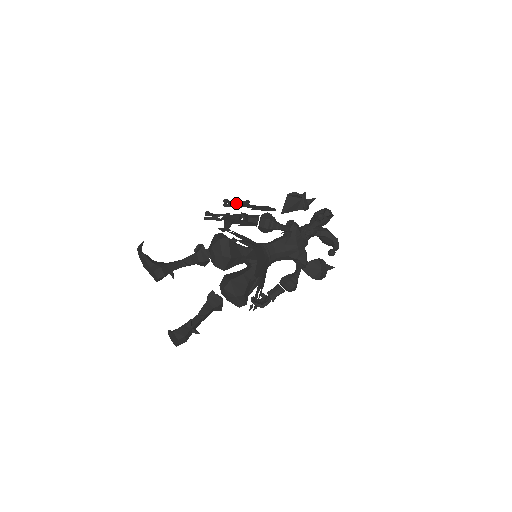
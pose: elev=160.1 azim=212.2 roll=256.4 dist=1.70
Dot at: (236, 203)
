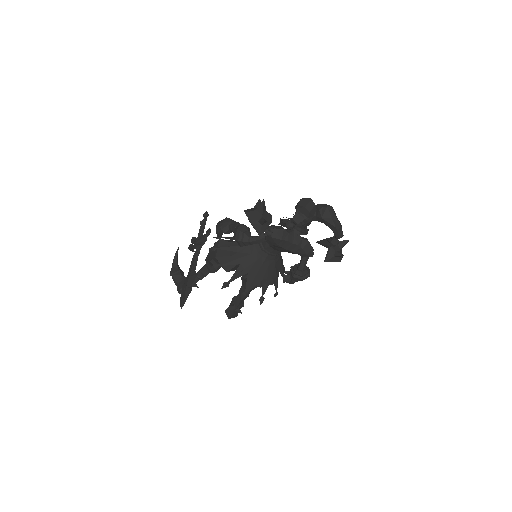
Dot at: (195, 243)
